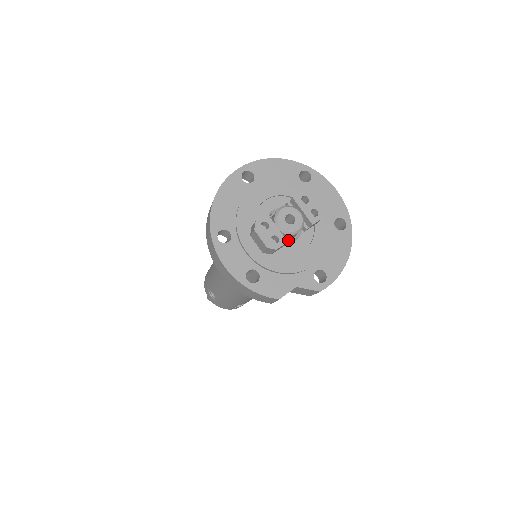
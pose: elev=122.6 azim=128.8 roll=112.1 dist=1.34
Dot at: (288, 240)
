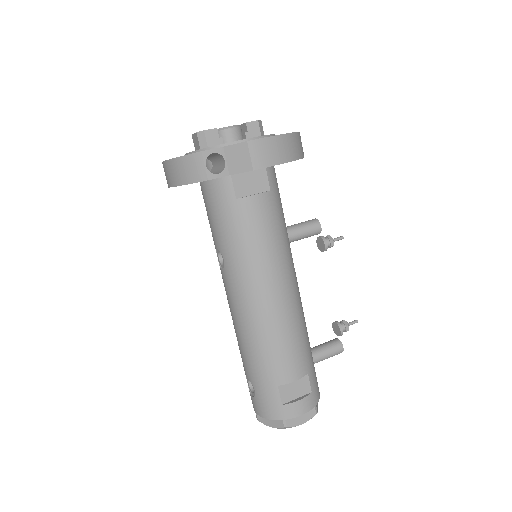
Dot at: occluded
